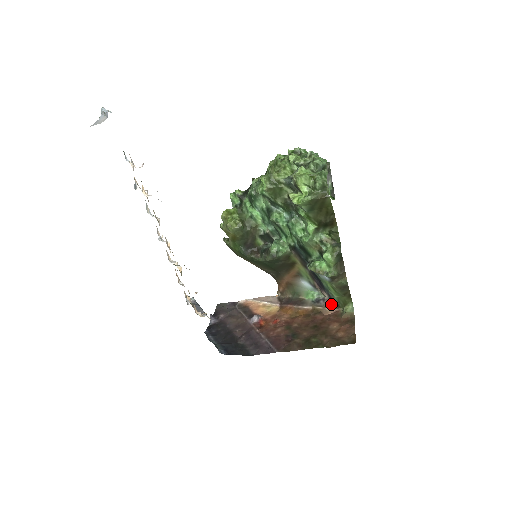
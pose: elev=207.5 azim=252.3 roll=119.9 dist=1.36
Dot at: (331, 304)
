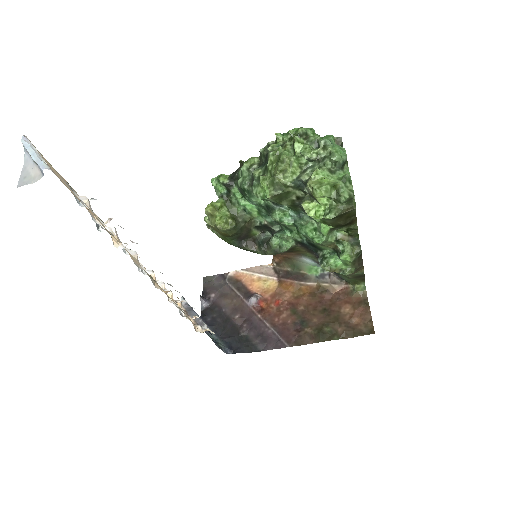
Dot at: (338, 280)
